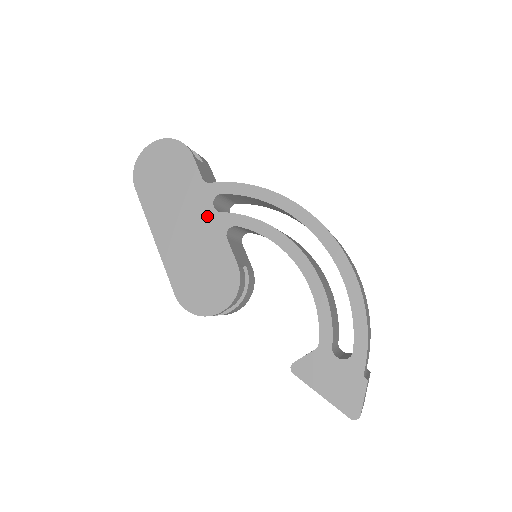
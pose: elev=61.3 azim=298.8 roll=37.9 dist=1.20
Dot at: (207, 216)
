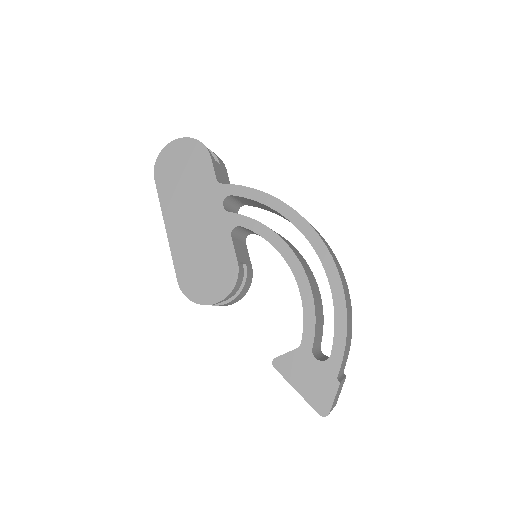
Dot at: (216, 214)
